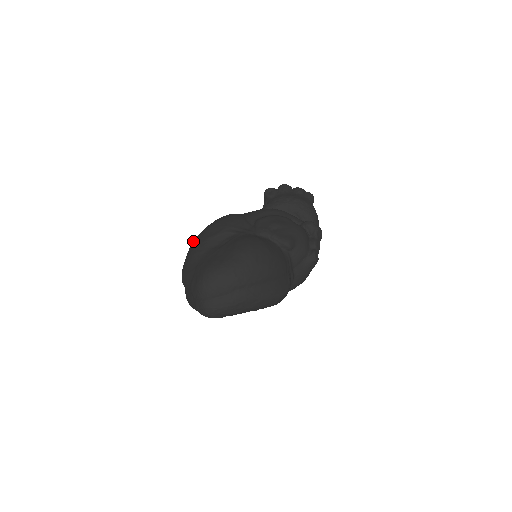
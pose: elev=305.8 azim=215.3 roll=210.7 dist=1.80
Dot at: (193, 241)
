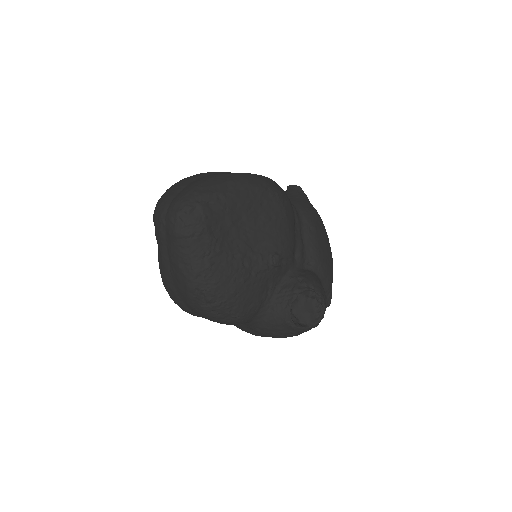
Dot at: occluded
